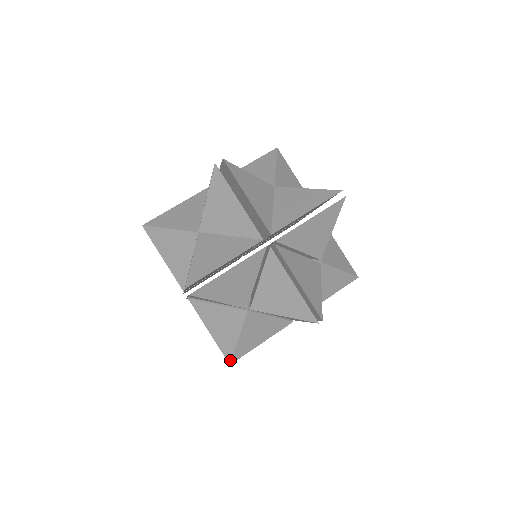
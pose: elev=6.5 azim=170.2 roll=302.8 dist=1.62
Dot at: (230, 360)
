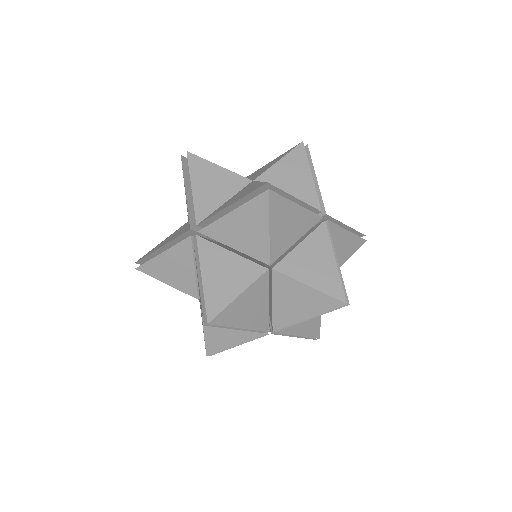
Dot at: (212, 318)
